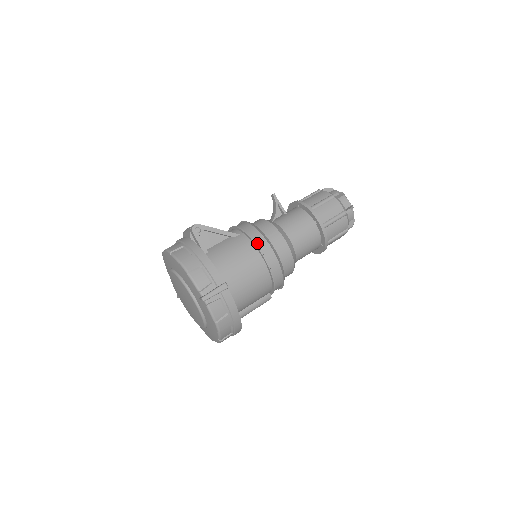
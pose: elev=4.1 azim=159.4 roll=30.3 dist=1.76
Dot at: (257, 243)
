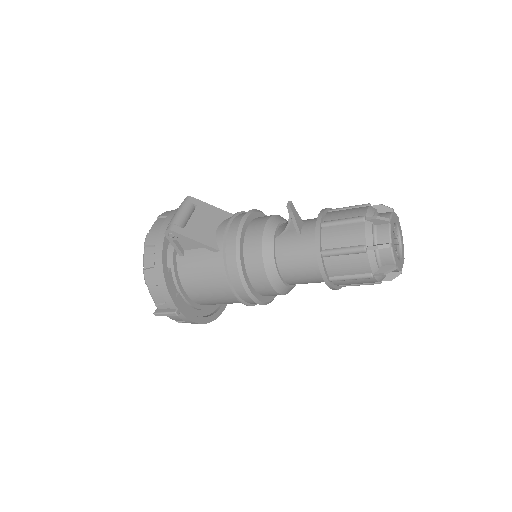
Dot at: (230, 276)
